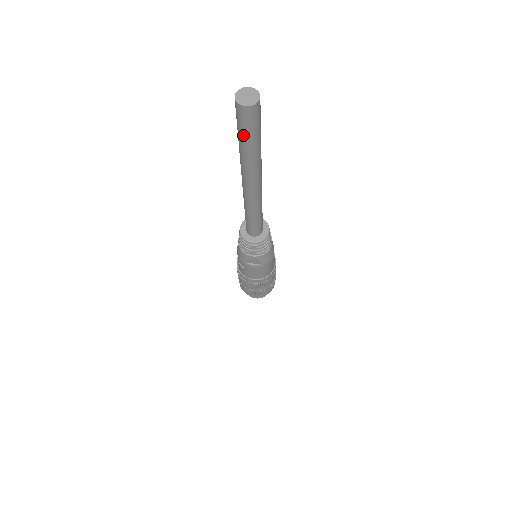
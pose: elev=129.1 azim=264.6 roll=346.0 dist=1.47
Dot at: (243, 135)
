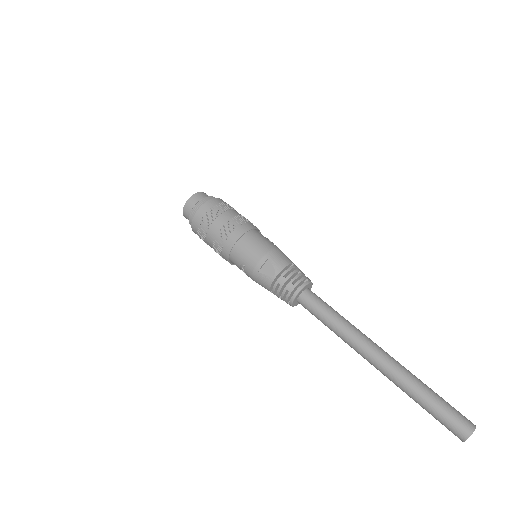
Dot at: occluded
